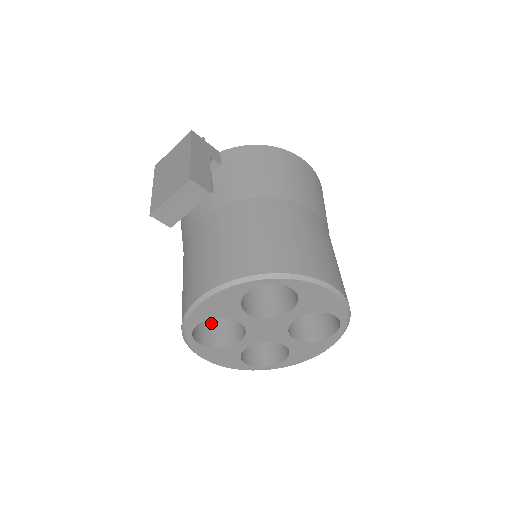
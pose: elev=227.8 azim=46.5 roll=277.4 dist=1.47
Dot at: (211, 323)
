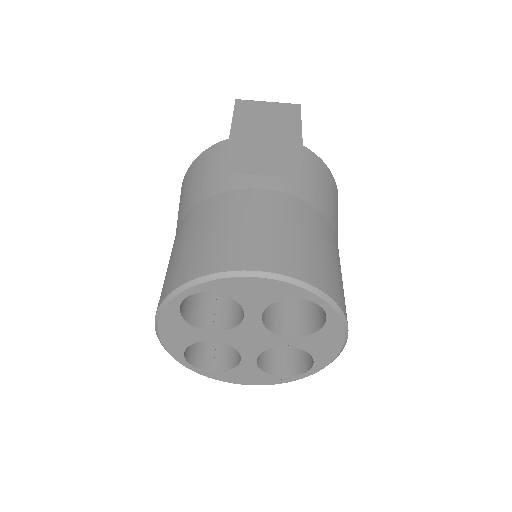
Dot at: occluded
